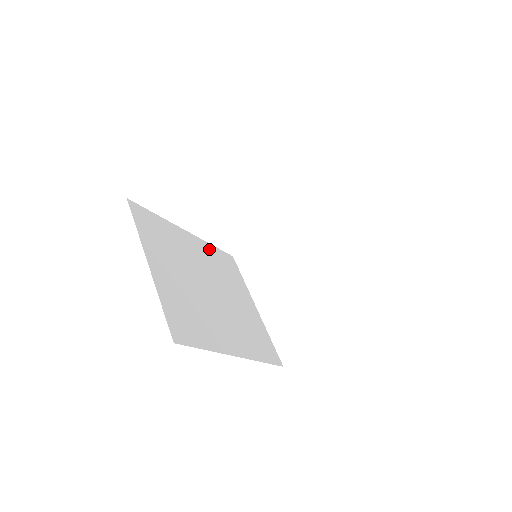
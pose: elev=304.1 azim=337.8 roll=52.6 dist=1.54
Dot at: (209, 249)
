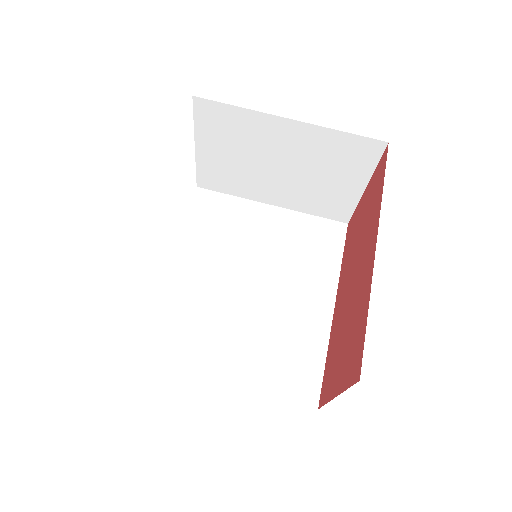
Dot at: (191, 237)
